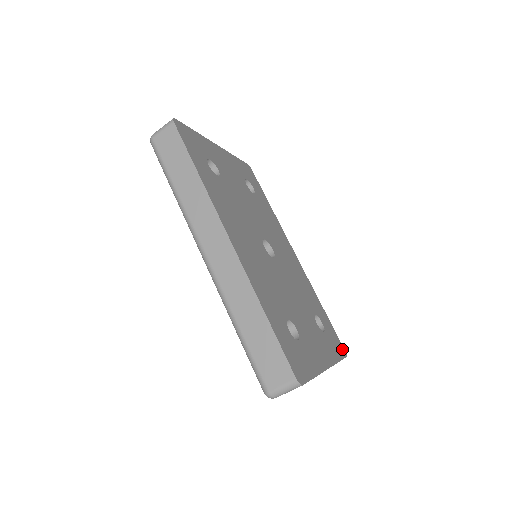
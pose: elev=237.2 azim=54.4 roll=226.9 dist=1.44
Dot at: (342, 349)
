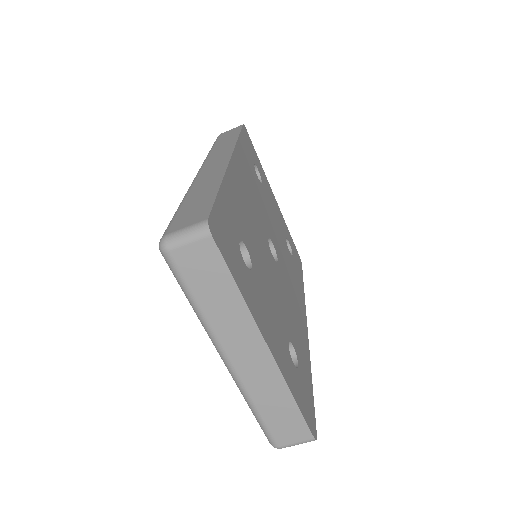
Dot at: (312, 425)
